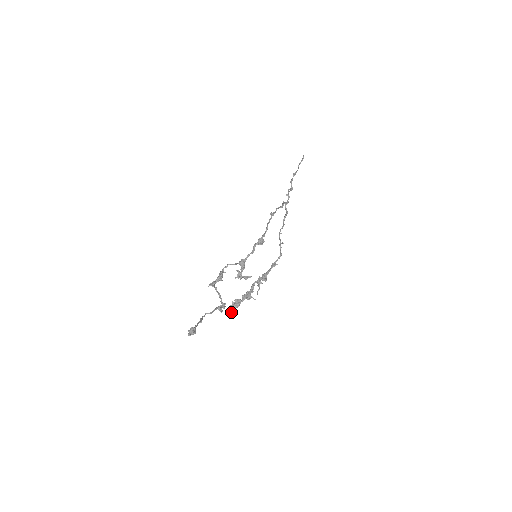
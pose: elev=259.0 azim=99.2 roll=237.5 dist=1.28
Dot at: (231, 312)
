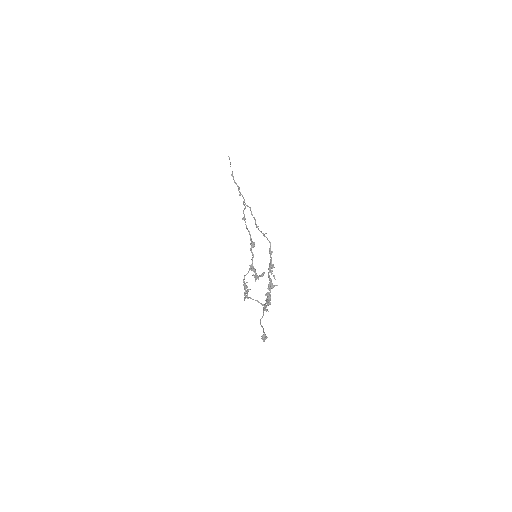
Dot at: occluded
